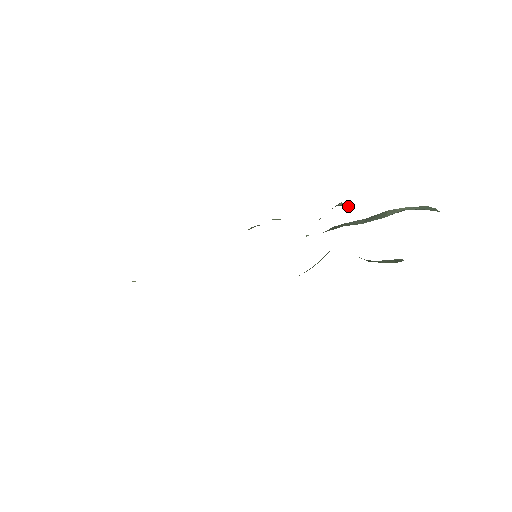
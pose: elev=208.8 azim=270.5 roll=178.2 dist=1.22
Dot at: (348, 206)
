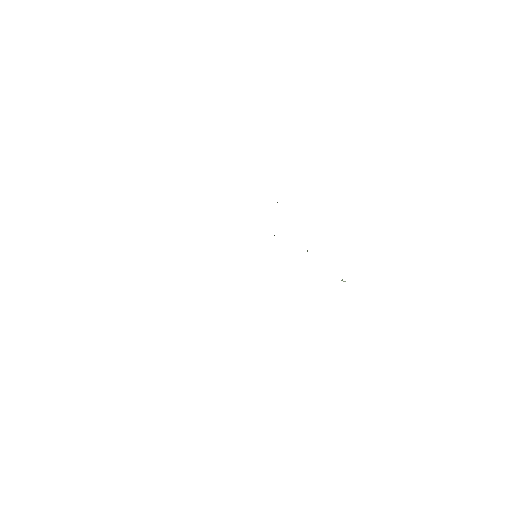
Dot at: occluded
